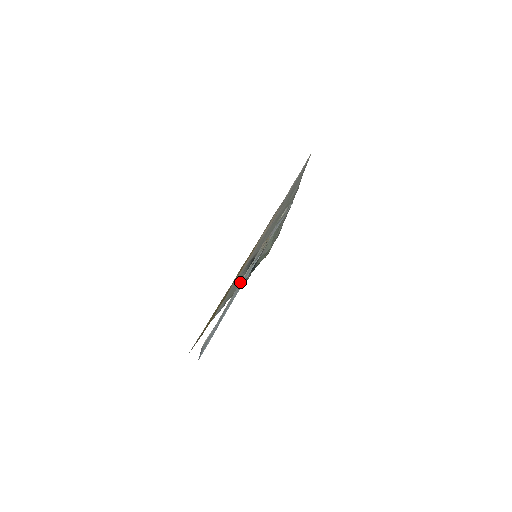
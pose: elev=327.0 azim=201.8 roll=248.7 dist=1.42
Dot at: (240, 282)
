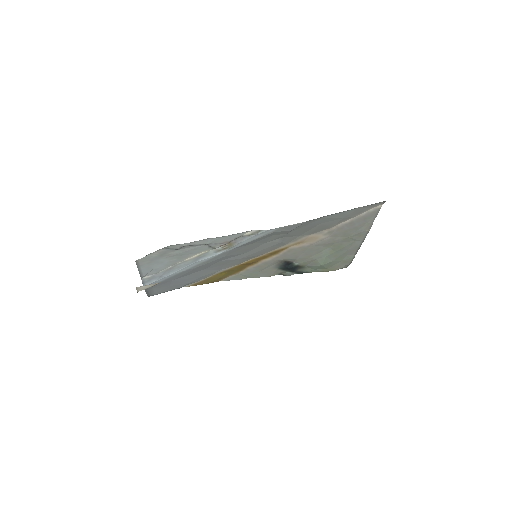
Dot at: (188, 258)
